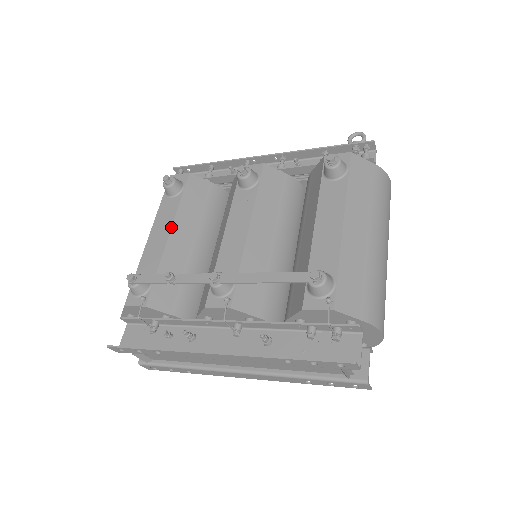
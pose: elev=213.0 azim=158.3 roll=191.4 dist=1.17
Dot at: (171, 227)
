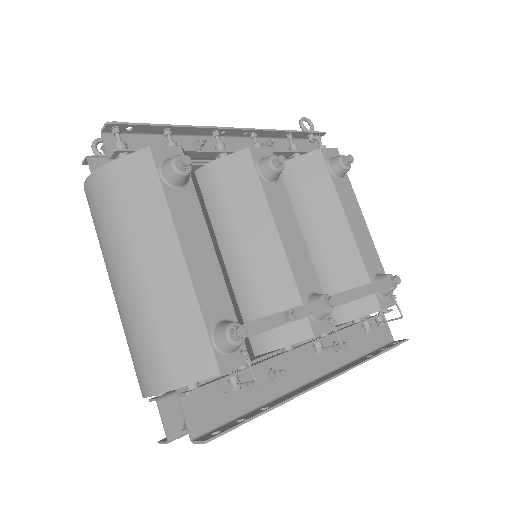
Dot at: (211, 239)
